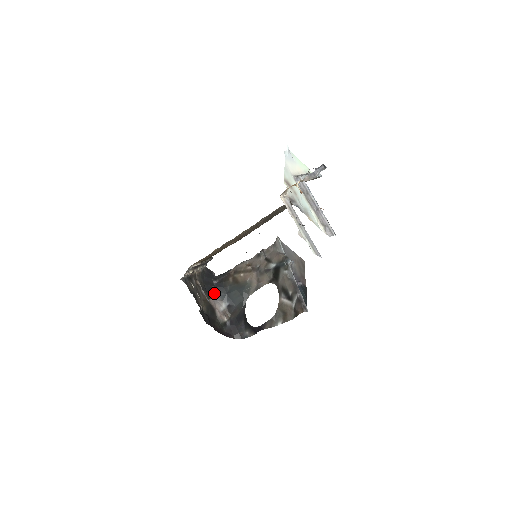
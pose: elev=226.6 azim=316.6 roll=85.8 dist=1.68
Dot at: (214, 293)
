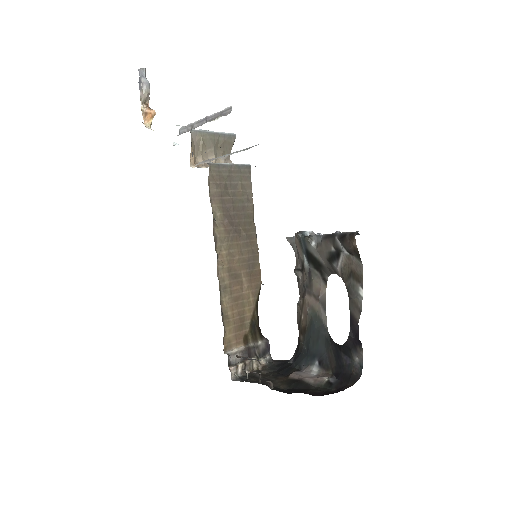
Dot at: (296, 370)
